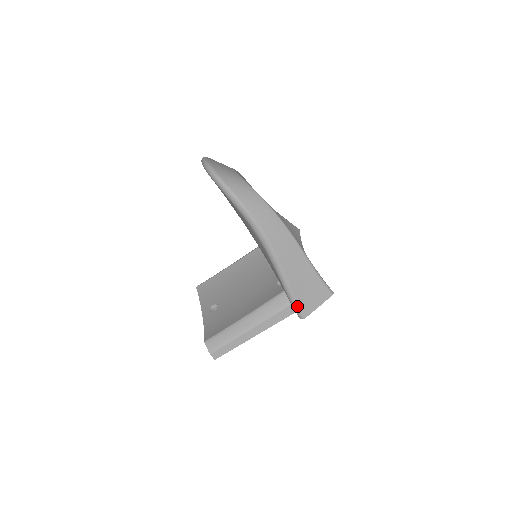
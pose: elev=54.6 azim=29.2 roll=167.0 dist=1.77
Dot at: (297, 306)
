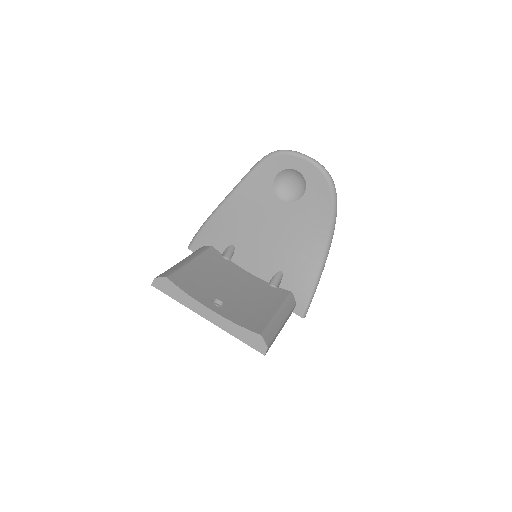
Dot at: occluded
